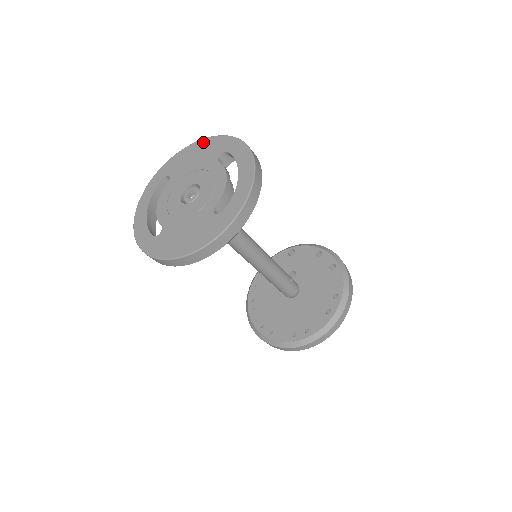
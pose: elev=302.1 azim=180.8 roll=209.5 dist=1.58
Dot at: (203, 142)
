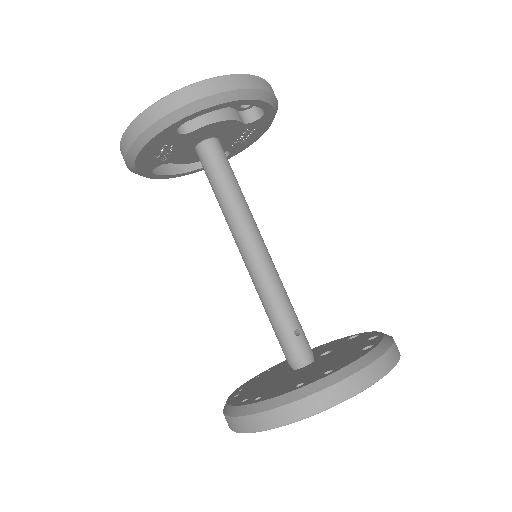
Dot at: occluded
